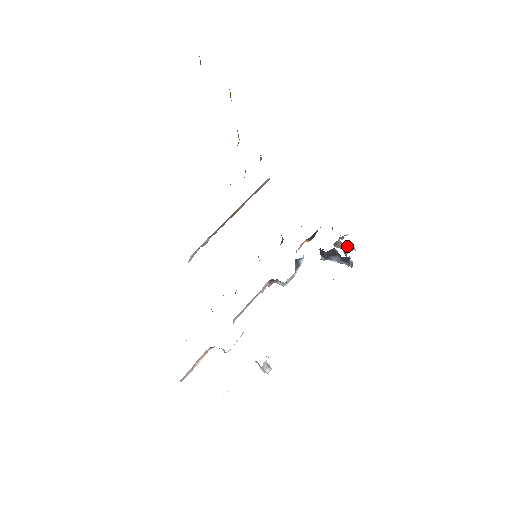
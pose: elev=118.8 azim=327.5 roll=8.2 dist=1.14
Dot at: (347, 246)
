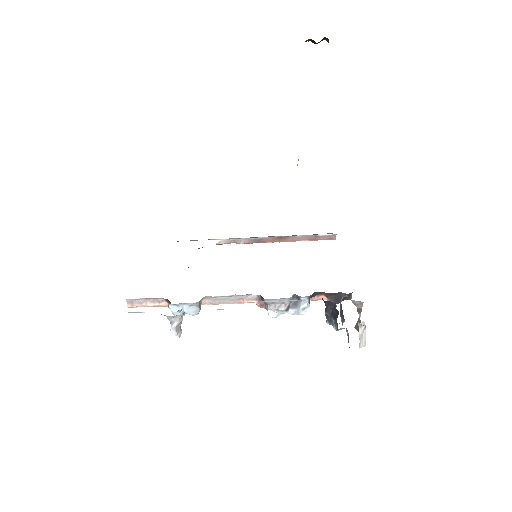
Dot at: (360, 323)
